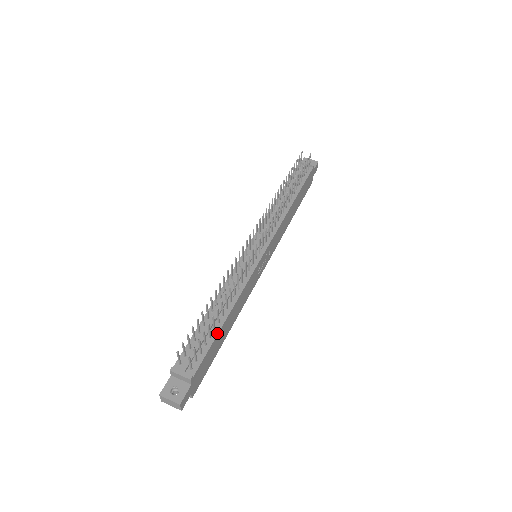
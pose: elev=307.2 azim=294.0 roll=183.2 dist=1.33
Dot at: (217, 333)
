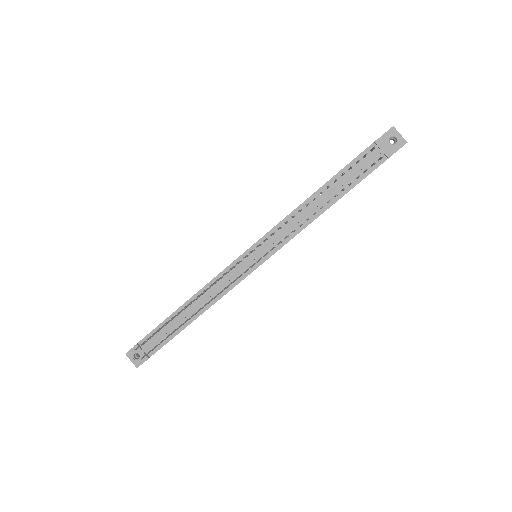
Dot at: (181, 330)
